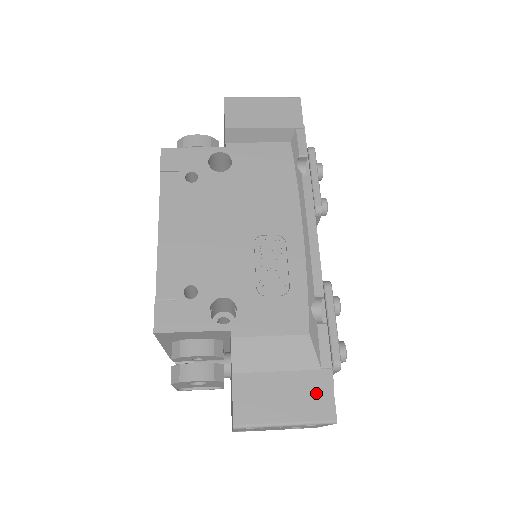
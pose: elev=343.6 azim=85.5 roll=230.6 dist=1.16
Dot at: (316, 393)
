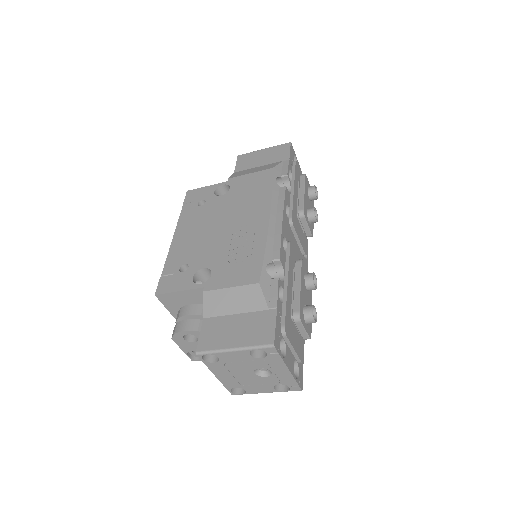
Dot at: (261, 326)
